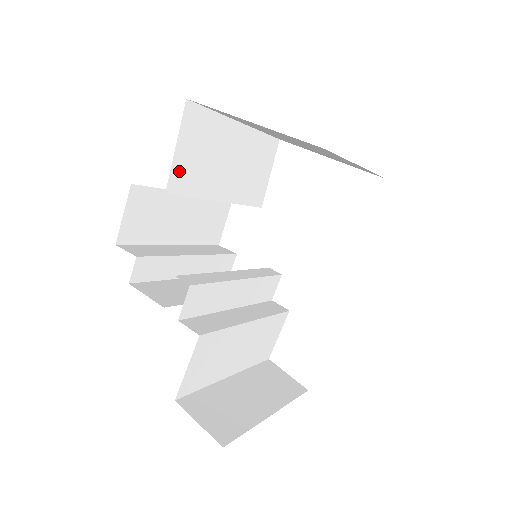
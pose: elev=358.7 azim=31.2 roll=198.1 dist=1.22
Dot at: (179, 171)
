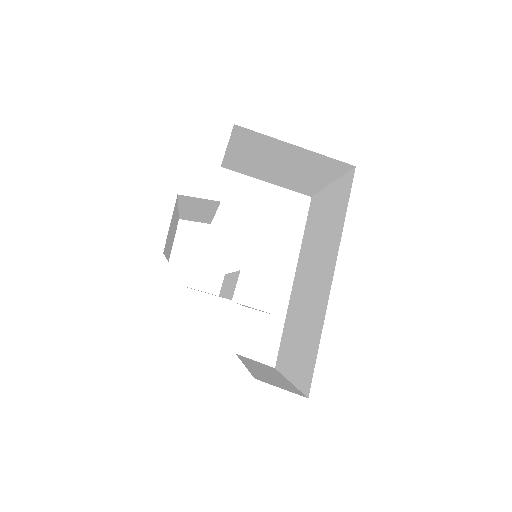
Dot at: occluded
